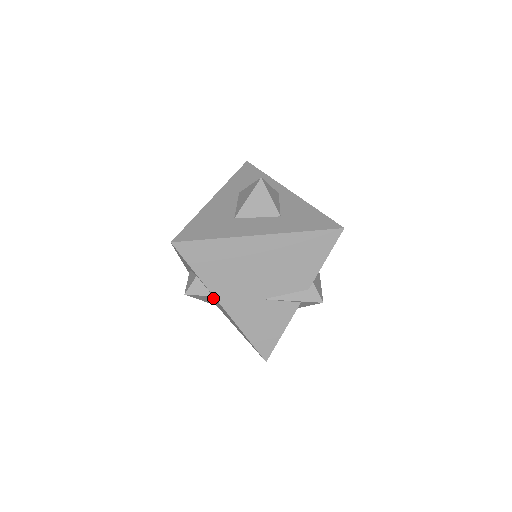
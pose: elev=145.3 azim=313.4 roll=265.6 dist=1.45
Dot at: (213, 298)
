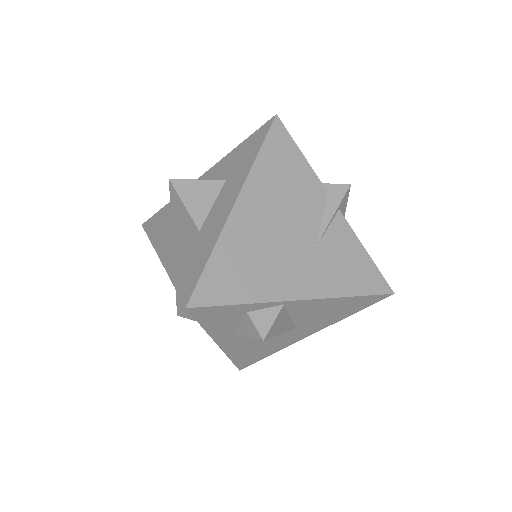
Dot at: (285, 311)
